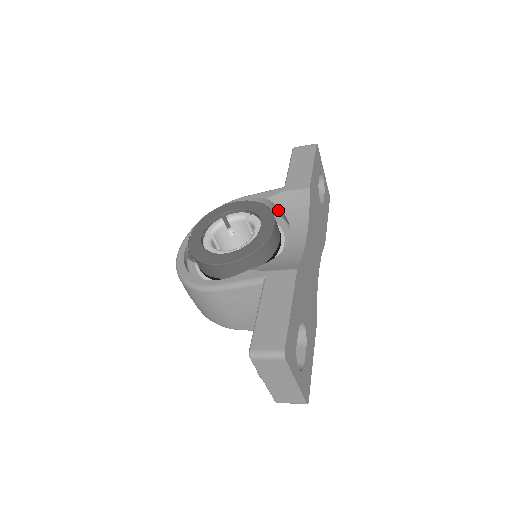
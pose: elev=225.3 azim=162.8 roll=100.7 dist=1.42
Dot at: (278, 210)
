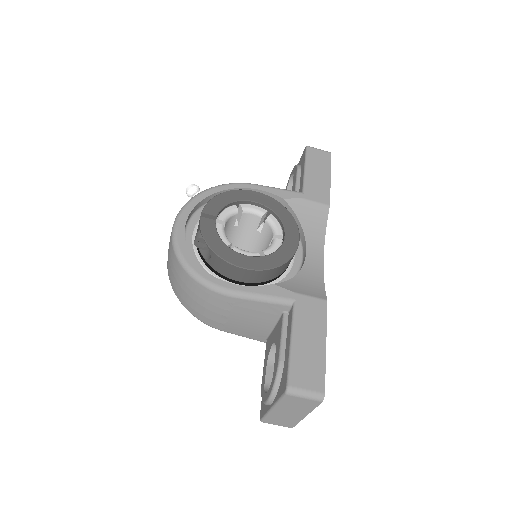
Dot at: occluded
